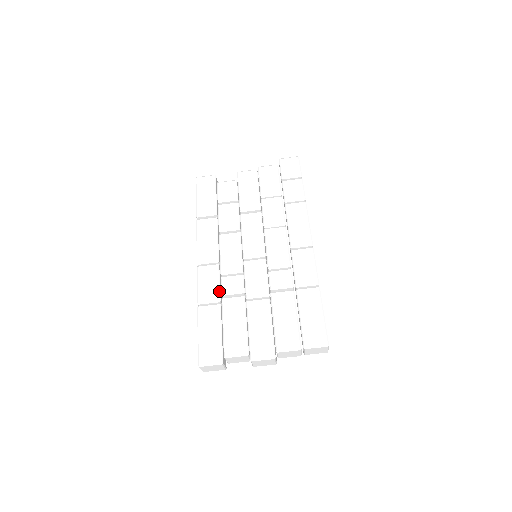
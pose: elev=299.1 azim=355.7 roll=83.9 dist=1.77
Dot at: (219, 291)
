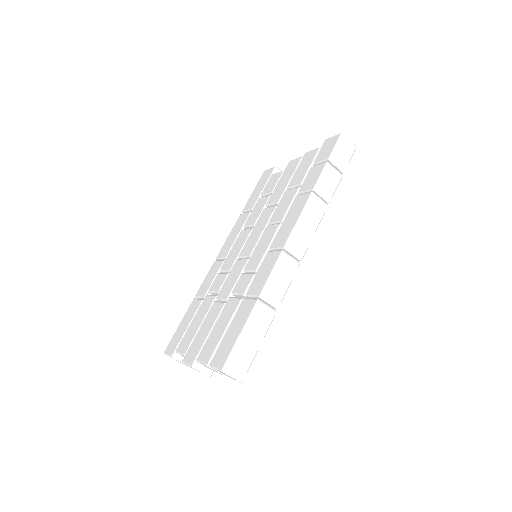
Dot at: (209, 287)
